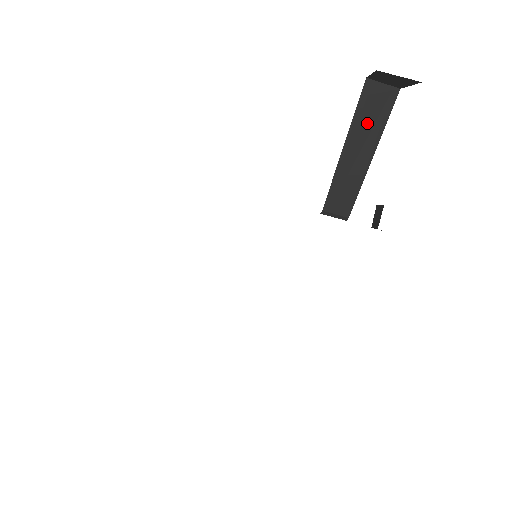
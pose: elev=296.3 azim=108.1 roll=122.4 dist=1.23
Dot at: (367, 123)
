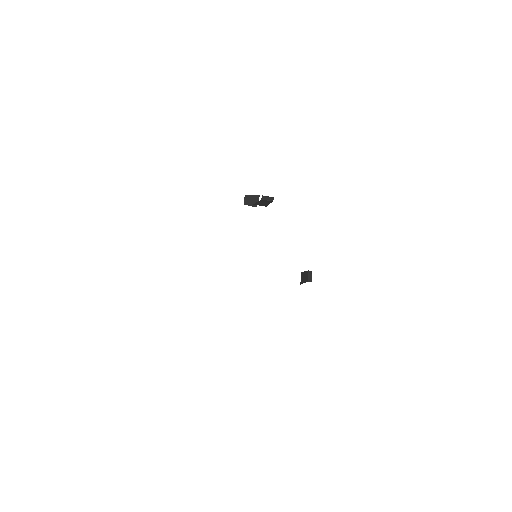
Dot at: occluded
